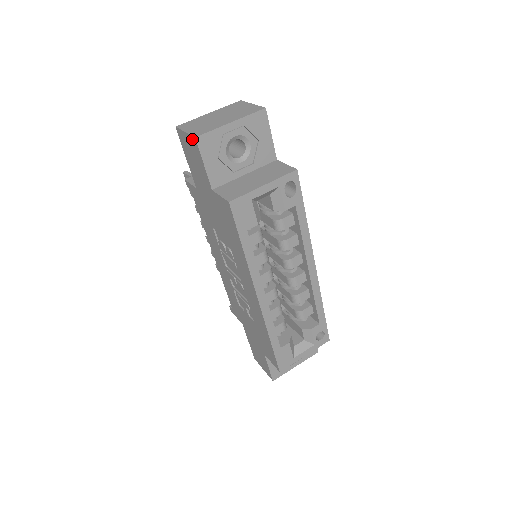
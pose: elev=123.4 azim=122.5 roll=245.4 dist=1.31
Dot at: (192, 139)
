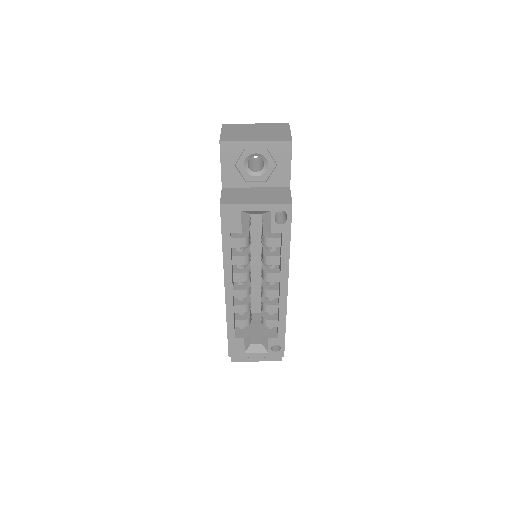
Dot at: occluded
